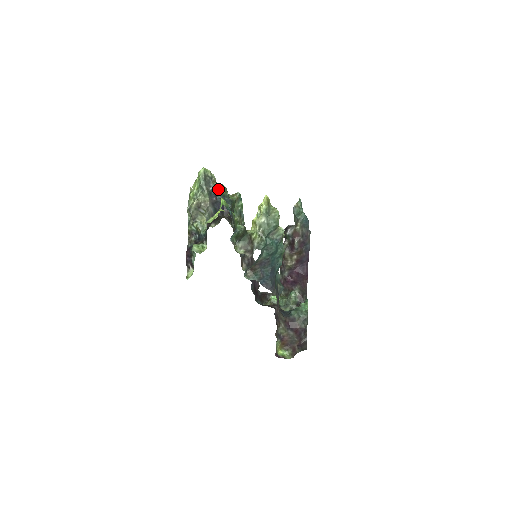
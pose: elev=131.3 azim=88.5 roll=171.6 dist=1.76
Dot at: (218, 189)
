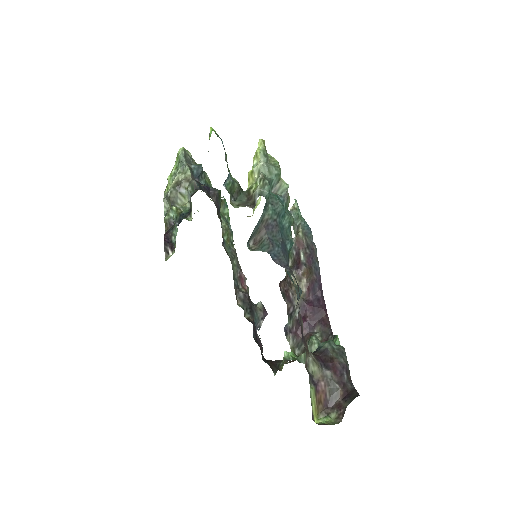
Dot at: (201, 169)
